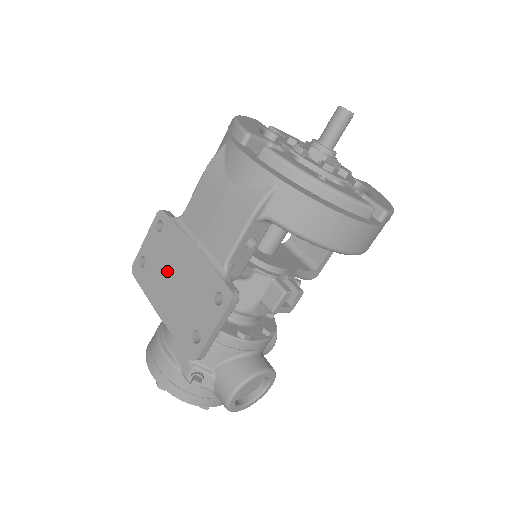
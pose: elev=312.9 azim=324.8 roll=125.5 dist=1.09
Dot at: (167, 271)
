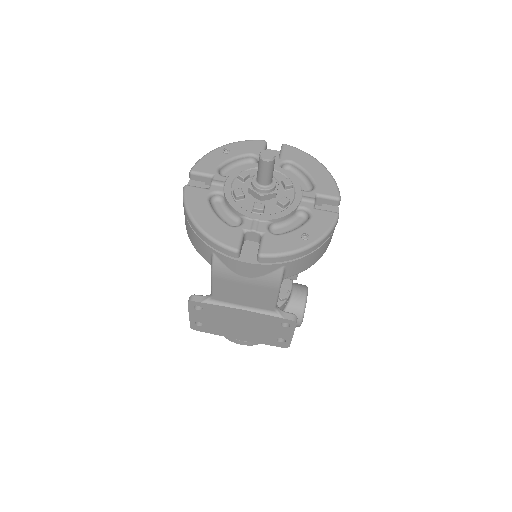
Dot at: (228, 324)
